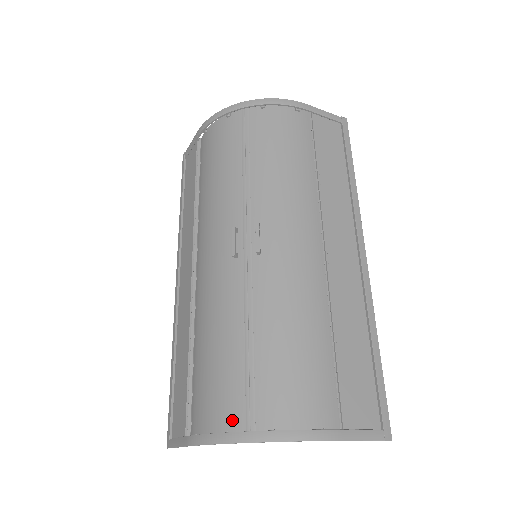
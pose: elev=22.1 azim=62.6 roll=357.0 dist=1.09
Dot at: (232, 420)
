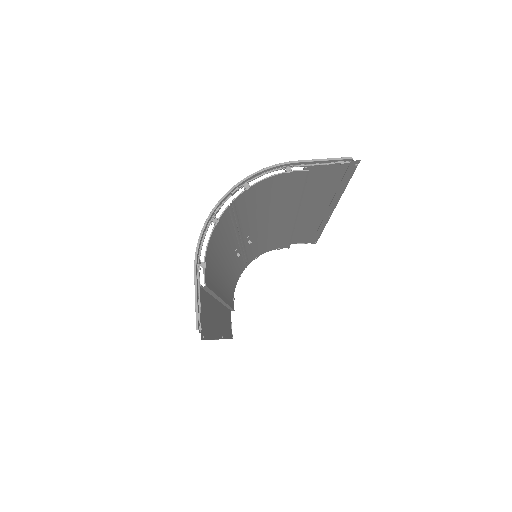
Dot at: (220, 222)
